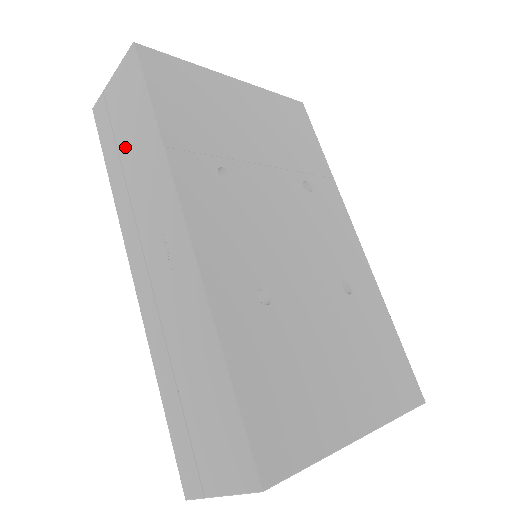
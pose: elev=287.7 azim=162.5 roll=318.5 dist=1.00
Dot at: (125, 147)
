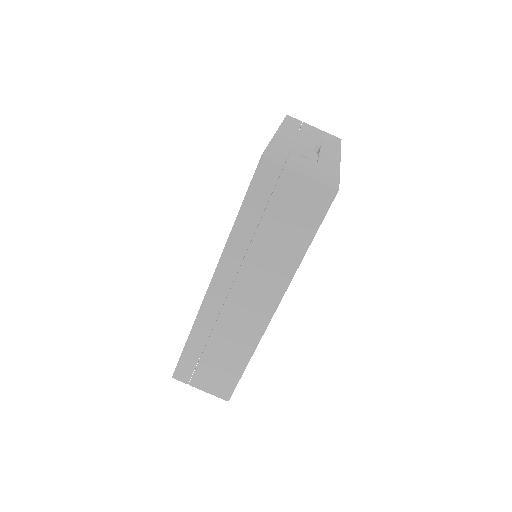
Dot at: (270, 226)
